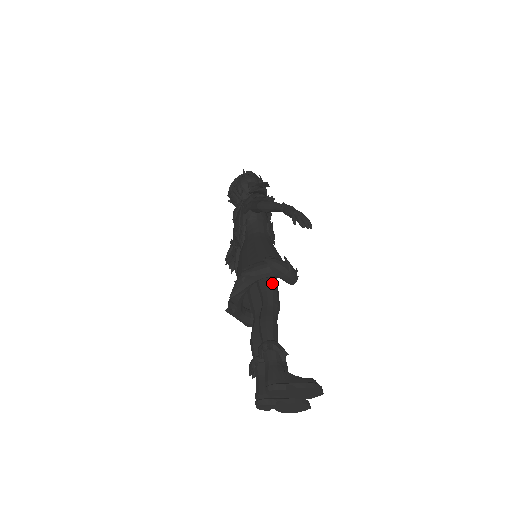
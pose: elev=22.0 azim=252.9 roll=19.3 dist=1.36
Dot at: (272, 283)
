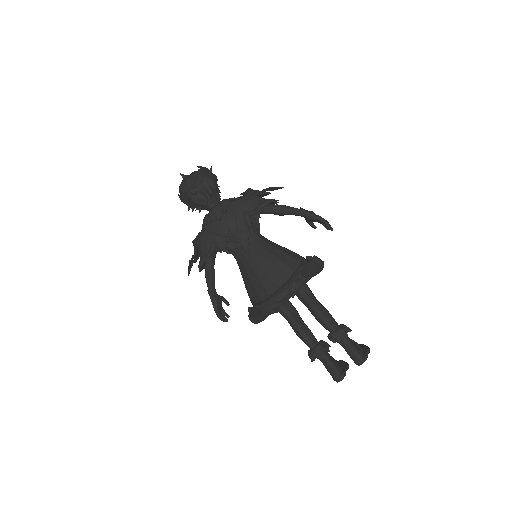
Dot at: occluded
